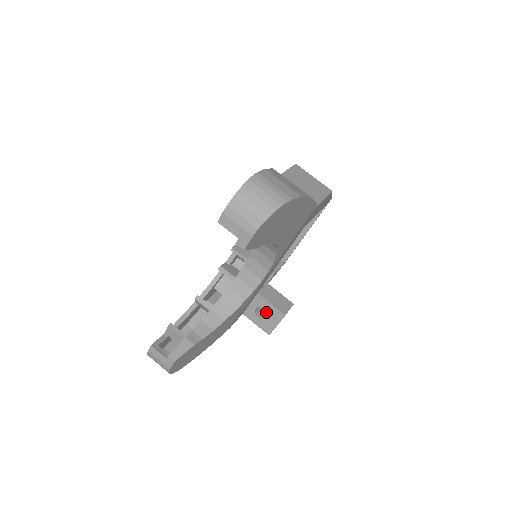
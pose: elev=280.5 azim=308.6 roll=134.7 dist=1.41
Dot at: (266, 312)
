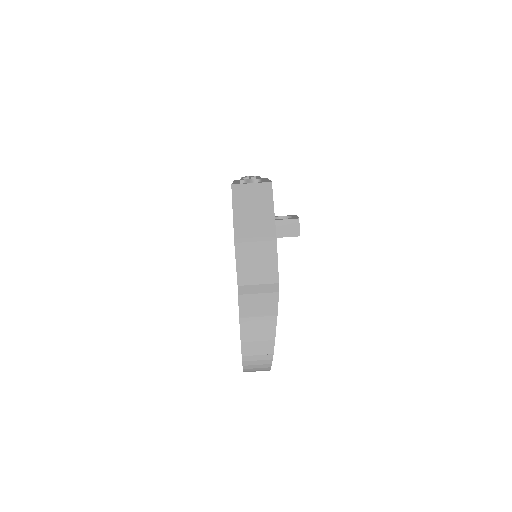
Dot at: (283, 218)
